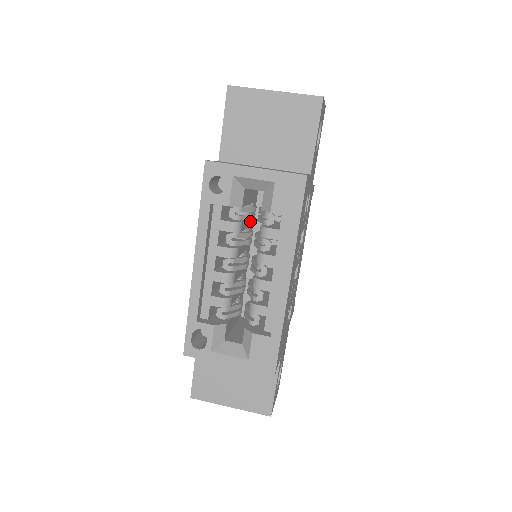
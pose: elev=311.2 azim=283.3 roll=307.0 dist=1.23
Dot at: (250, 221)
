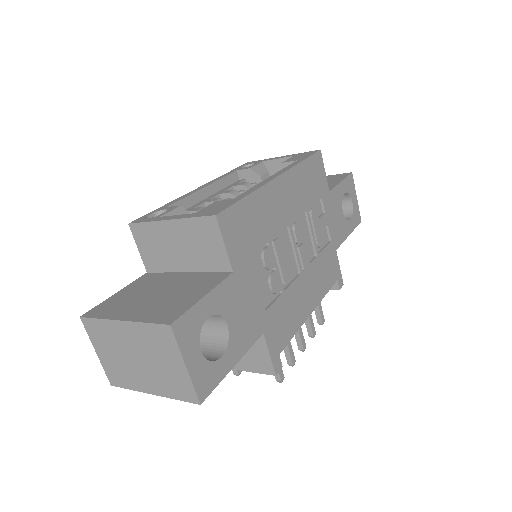
Dot at: occluded
